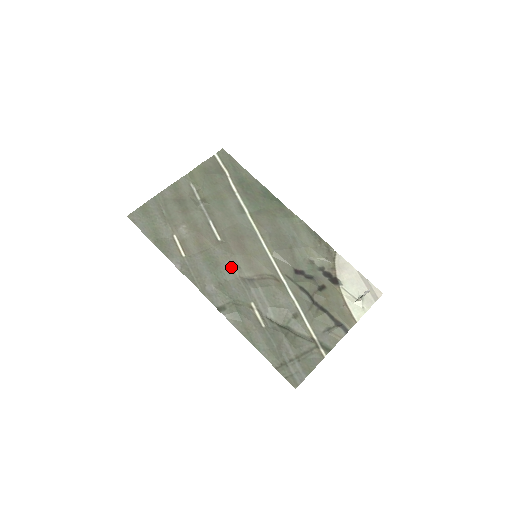
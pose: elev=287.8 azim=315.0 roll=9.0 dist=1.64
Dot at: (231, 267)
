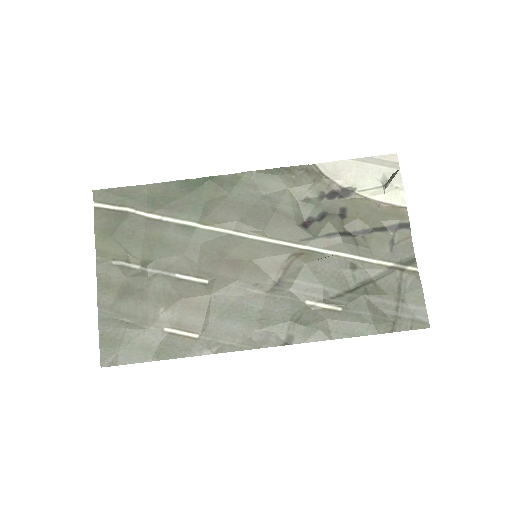
Dot at: (249, 294)
